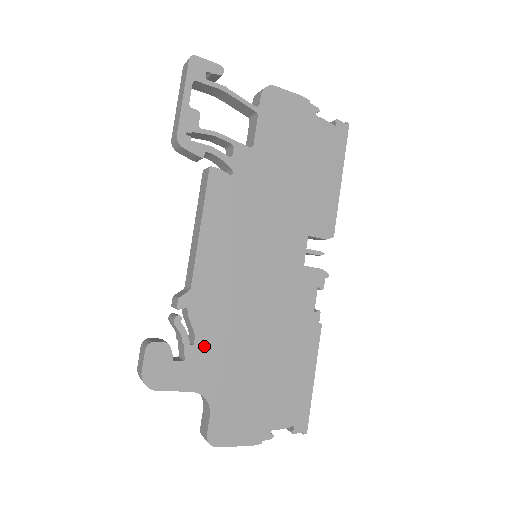
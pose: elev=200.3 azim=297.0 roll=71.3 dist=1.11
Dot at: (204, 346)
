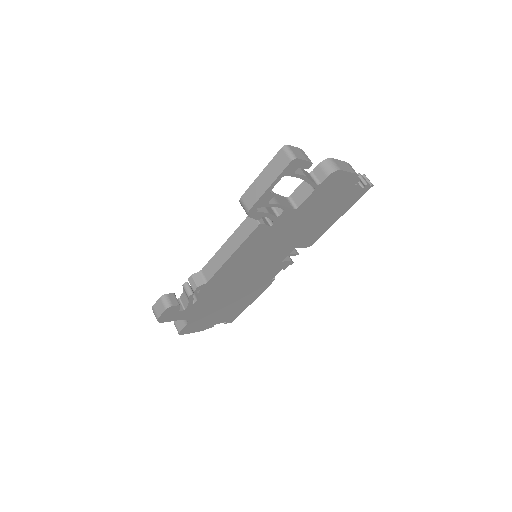
Dot at: (200, 303)
